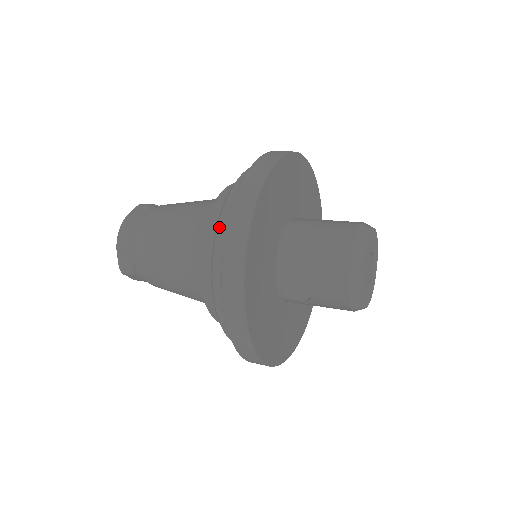
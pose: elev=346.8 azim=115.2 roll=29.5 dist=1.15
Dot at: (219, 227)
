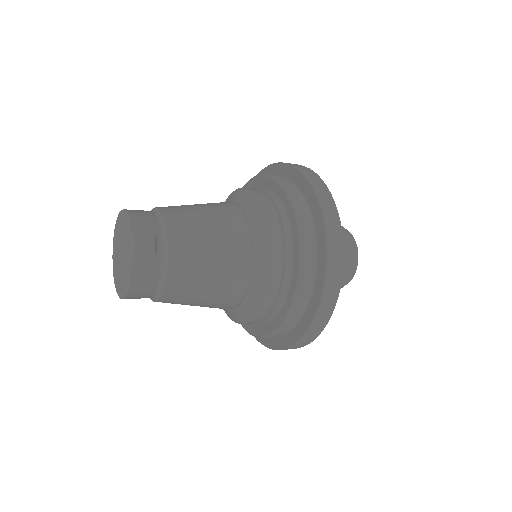
Dot at: (277, 176)
